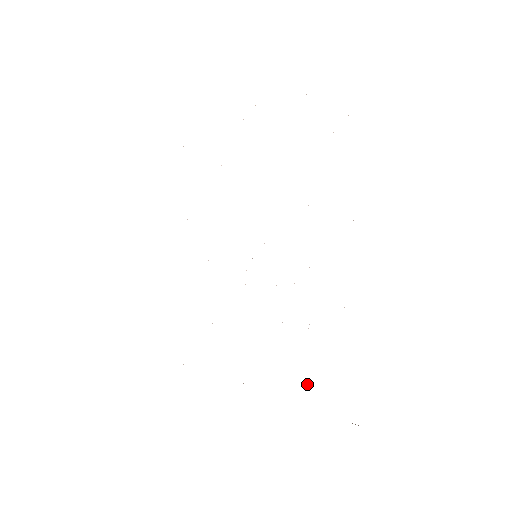
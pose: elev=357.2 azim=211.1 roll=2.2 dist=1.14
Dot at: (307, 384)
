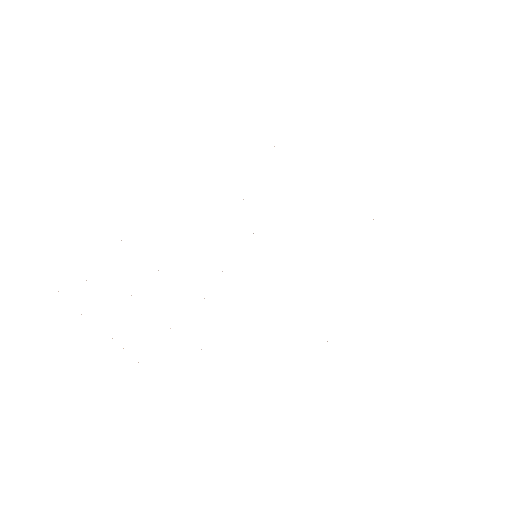
Dot at: occluded
